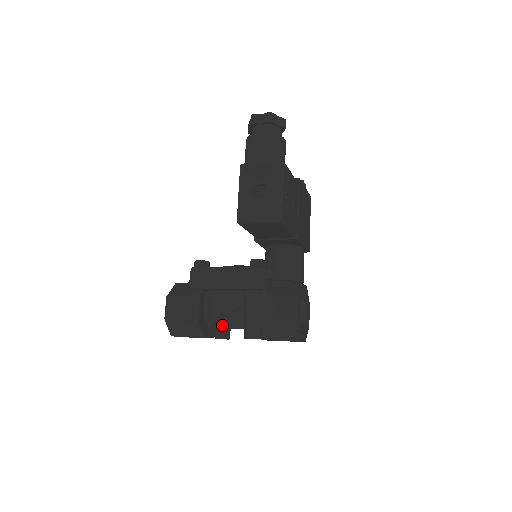
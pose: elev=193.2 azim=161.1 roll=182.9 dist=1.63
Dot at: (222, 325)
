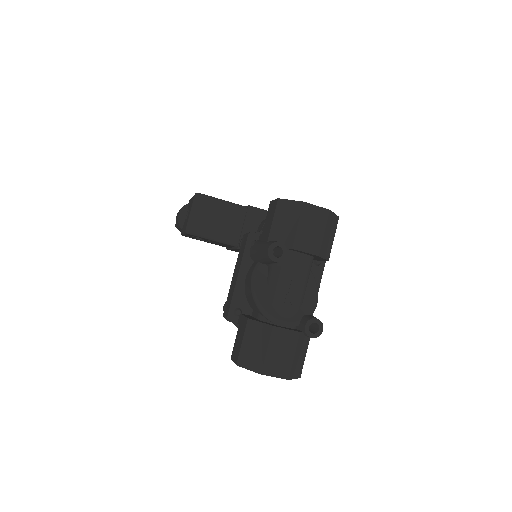
Dot at: (277, 302)
